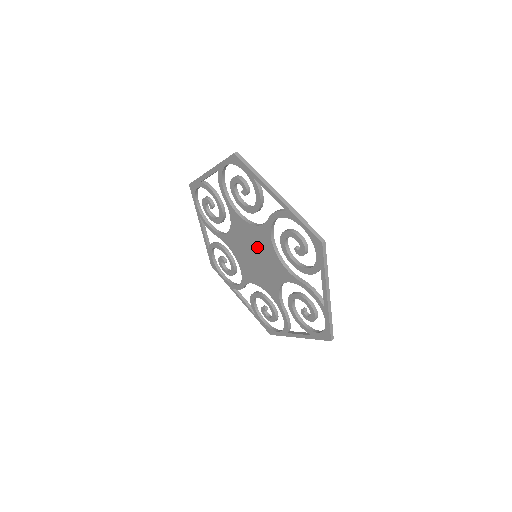
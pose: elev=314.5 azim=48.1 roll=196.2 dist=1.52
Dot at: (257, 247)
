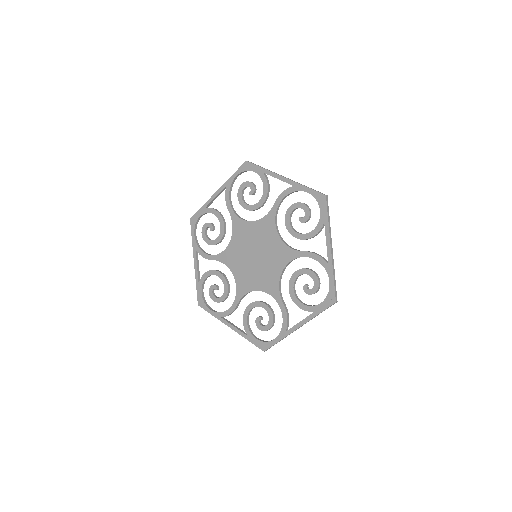
Dot at: (247, 245)
